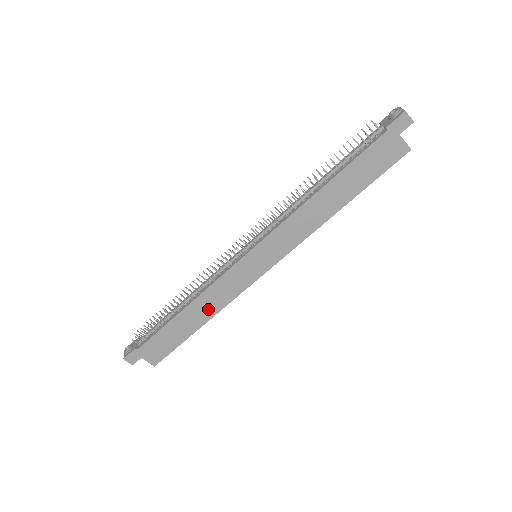
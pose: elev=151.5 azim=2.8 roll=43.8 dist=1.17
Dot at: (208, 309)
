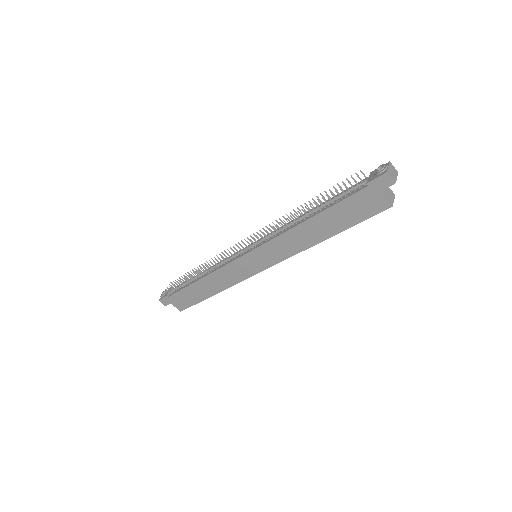
Dot at: (217, 285)
